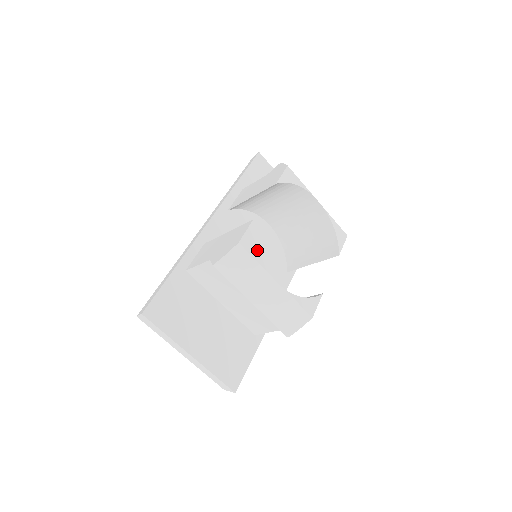
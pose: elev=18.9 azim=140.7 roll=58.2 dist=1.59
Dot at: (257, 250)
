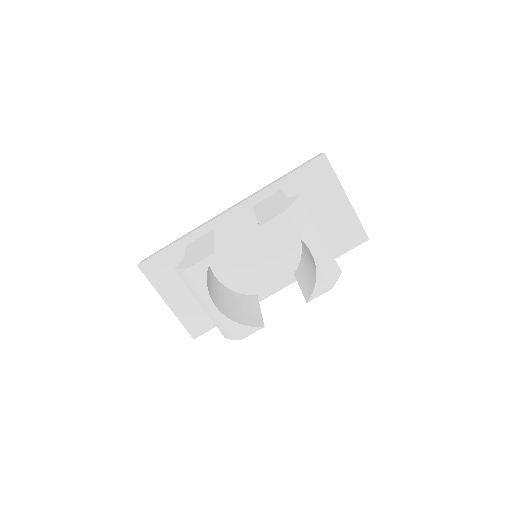
Dot at: (206, 277)
